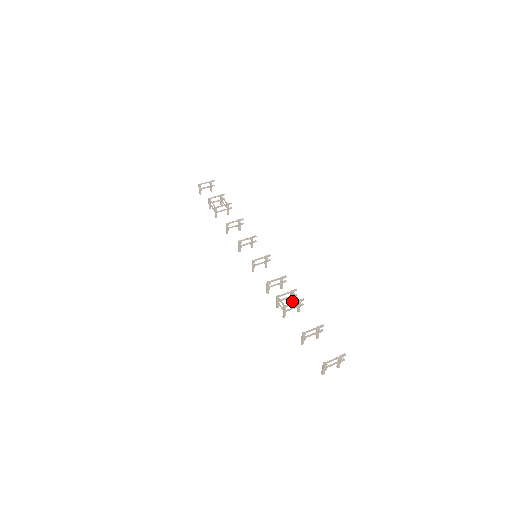
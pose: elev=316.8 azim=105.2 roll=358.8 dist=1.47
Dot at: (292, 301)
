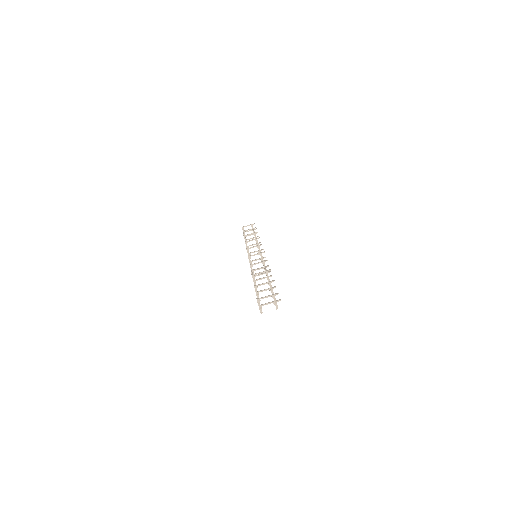
Dot at: occluded
